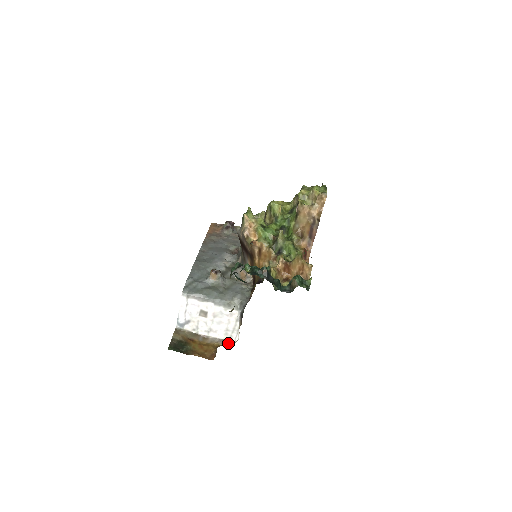
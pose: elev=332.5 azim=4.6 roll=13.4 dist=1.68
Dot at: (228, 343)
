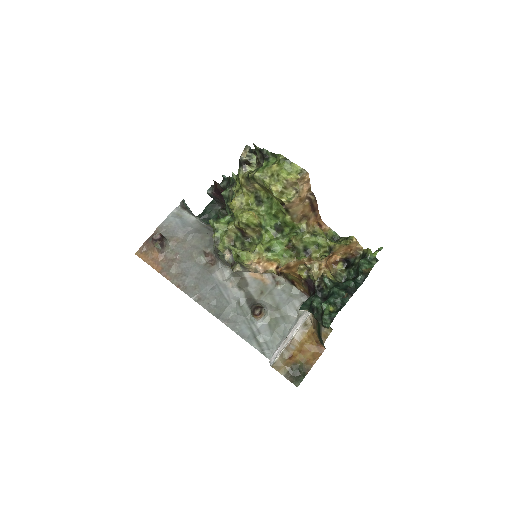
Dot at: (306, 323)
